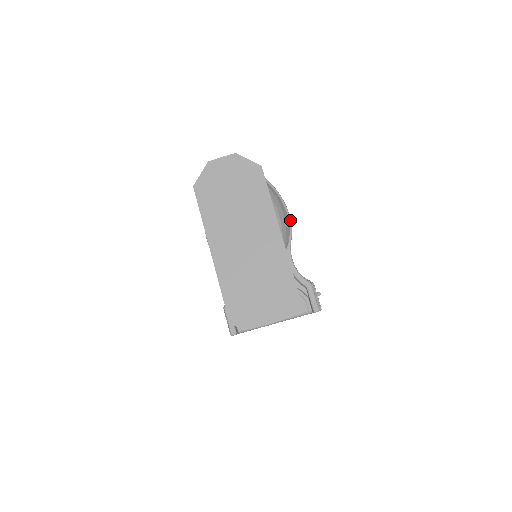
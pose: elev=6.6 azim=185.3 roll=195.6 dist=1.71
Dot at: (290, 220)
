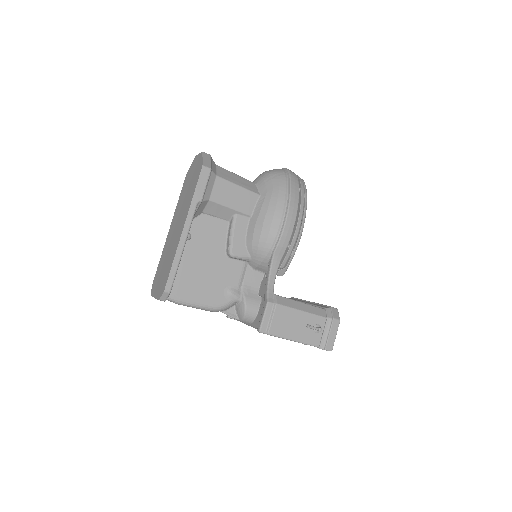
Dot at: (282, 231)
